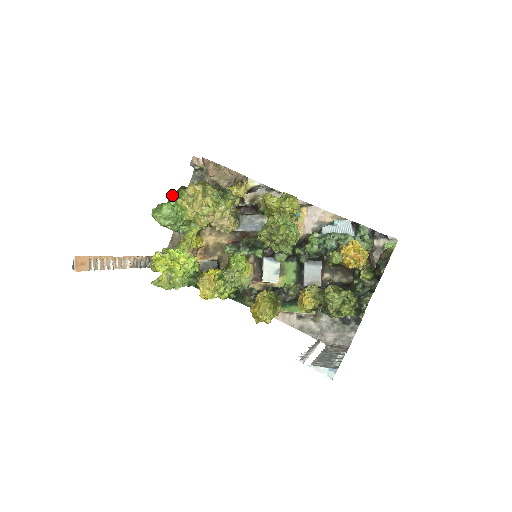
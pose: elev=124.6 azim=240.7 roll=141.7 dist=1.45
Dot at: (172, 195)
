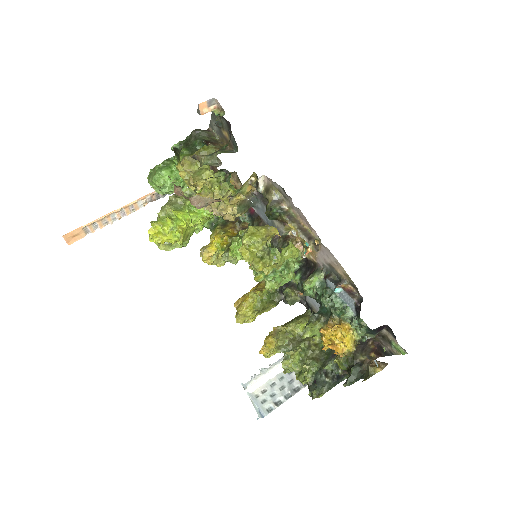
Dot at: (176, 149)
